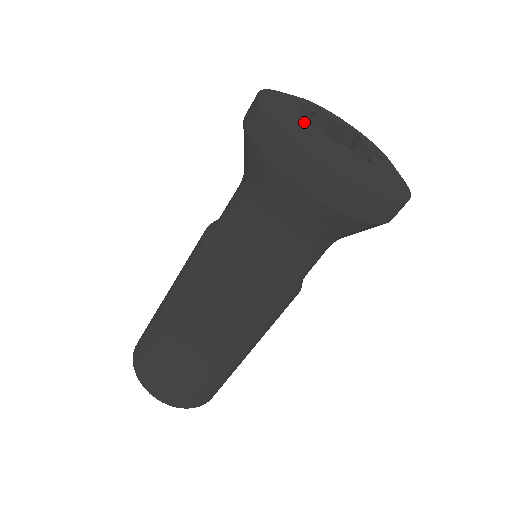
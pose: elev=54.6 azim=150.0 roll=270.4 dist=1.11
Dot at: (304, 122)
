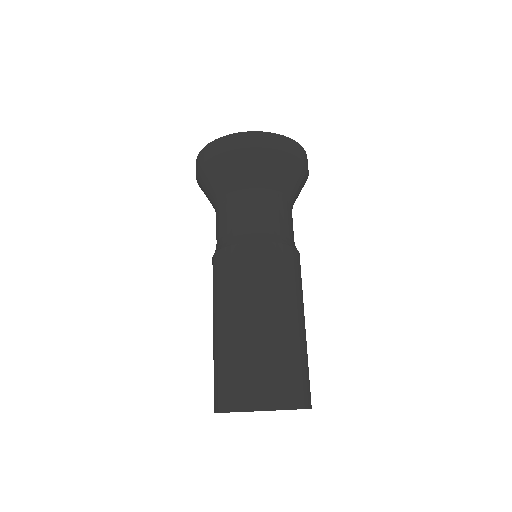
Dot at: occluded
